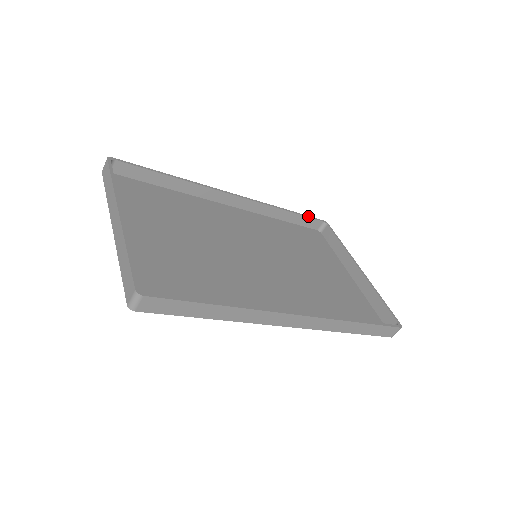
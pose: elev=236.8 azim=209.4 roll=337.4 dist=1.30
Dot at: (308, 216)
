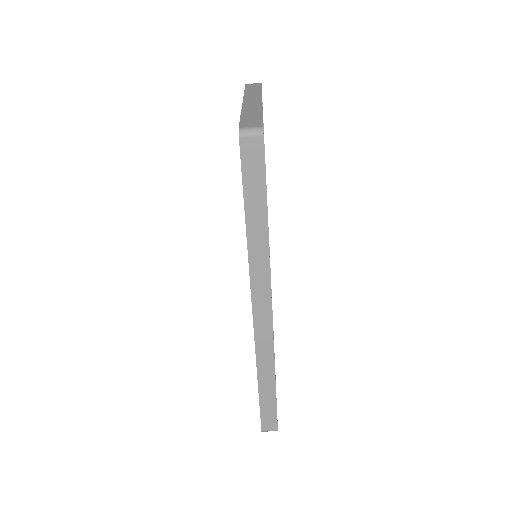
Dot at: occluded
